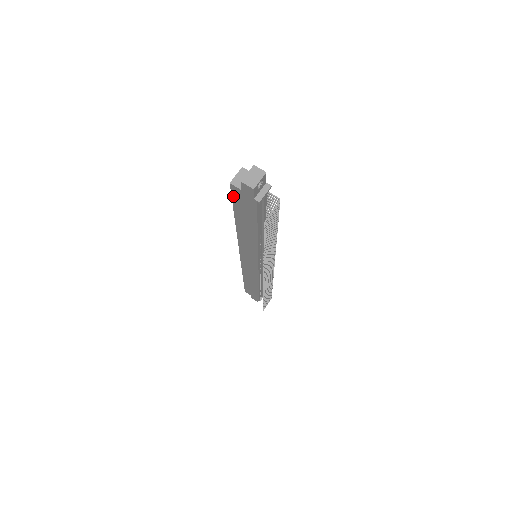
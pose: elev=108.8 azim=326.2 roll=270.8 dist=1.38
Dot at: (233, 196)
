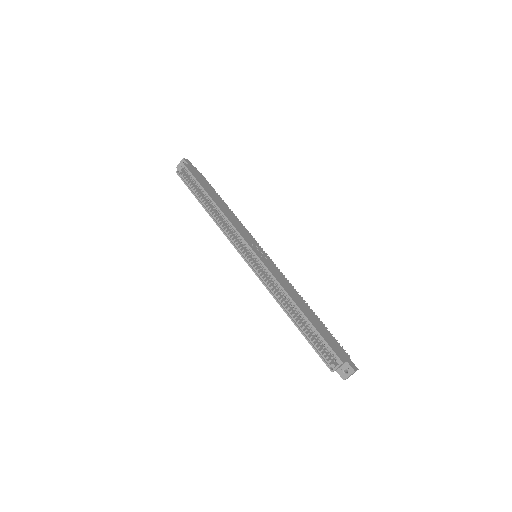
Dot at: (321, 357)
